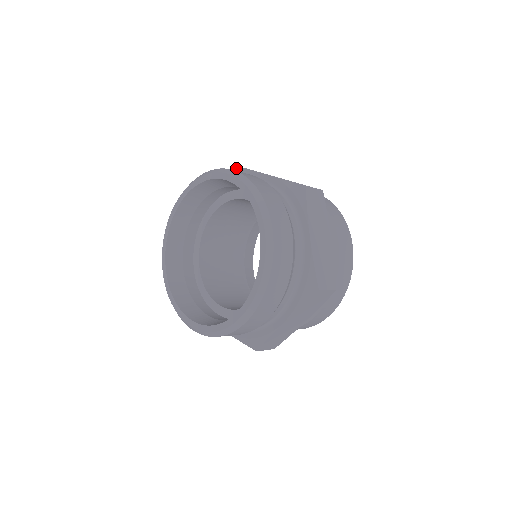
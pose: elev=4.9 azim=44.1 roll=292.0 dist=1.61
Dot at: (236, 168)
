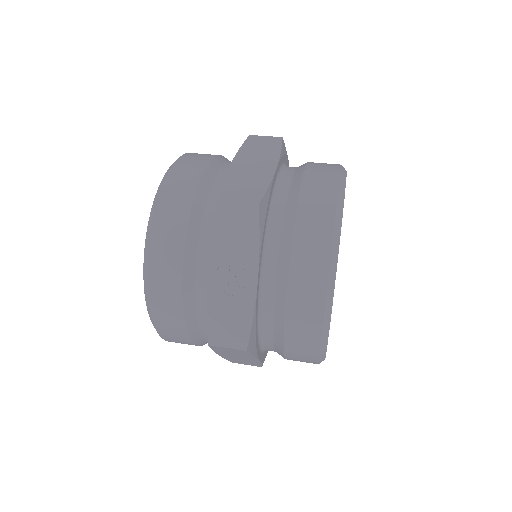
Dot at: occluded
